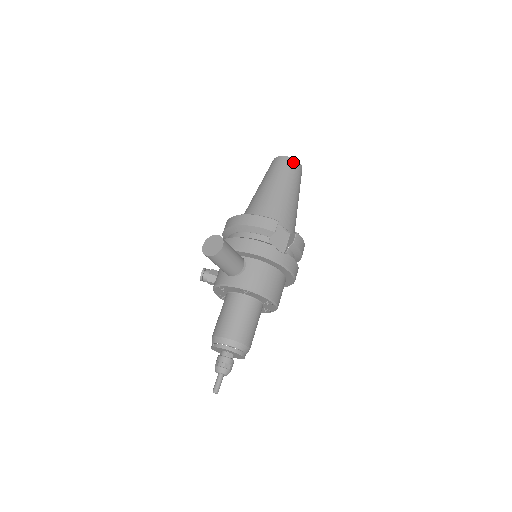
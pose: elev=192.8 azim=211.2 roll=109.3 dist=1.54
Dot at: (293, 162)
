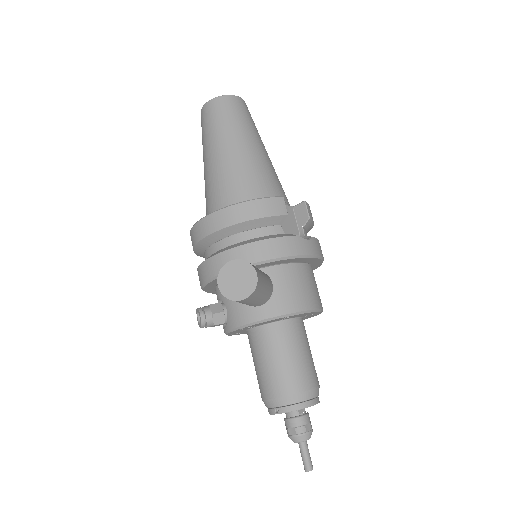
Dot at: (237, 101)
